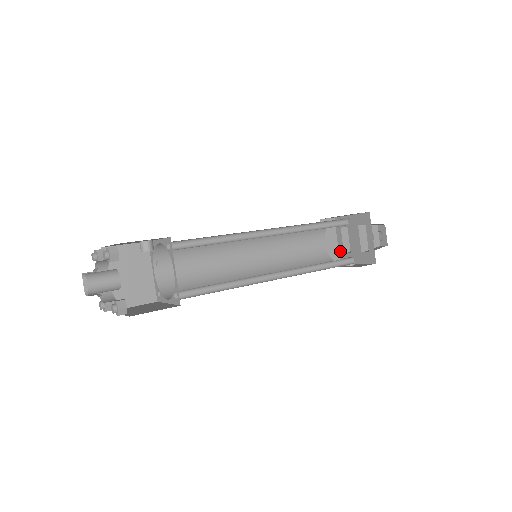
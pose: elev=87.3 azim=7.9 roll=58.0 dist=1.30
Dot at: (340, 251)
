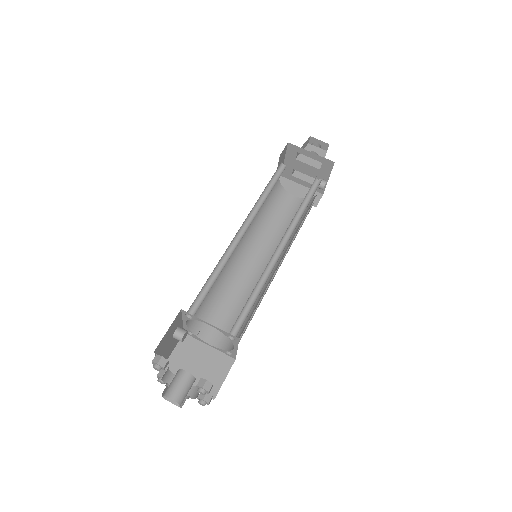
Dot at: occluded
